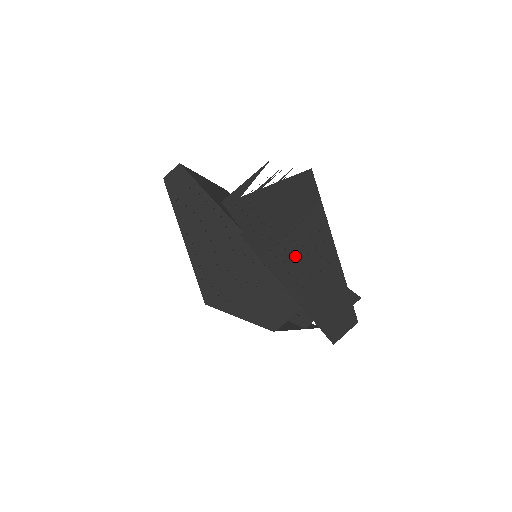
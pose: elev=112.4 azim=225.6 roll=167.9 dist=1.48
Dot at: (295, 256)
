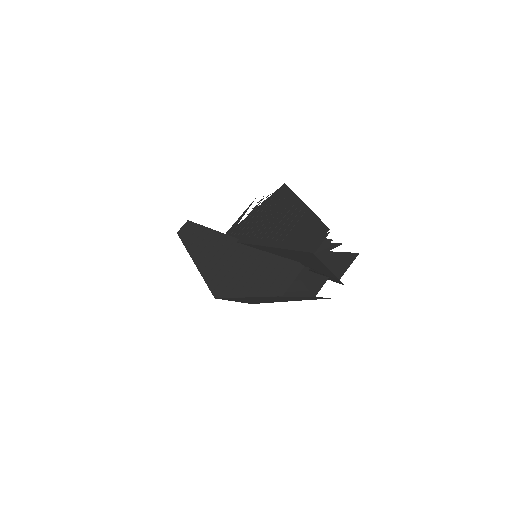
Dot at: (277, 227)
